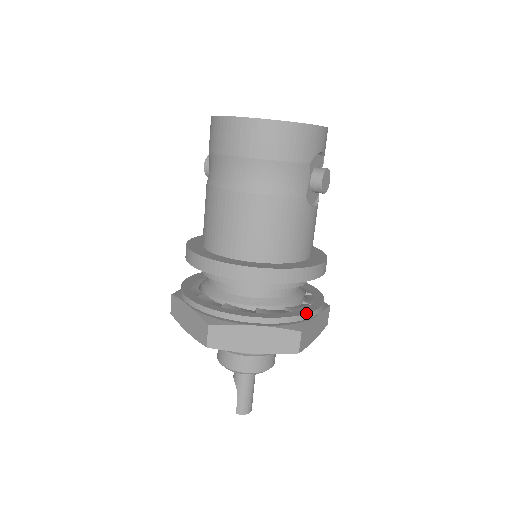
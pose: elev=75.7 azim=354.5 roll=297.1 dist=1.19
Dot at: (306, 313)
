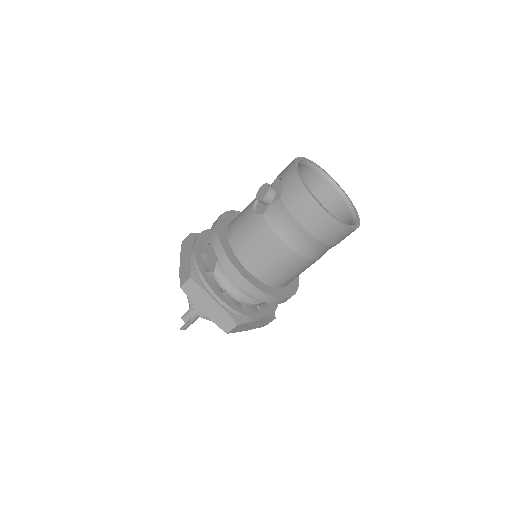
Dot at: occluded
